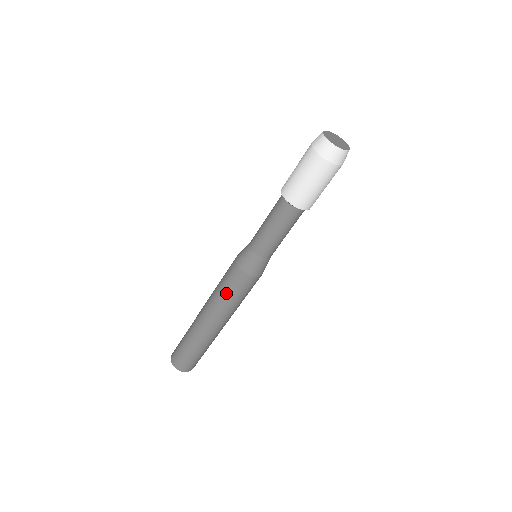
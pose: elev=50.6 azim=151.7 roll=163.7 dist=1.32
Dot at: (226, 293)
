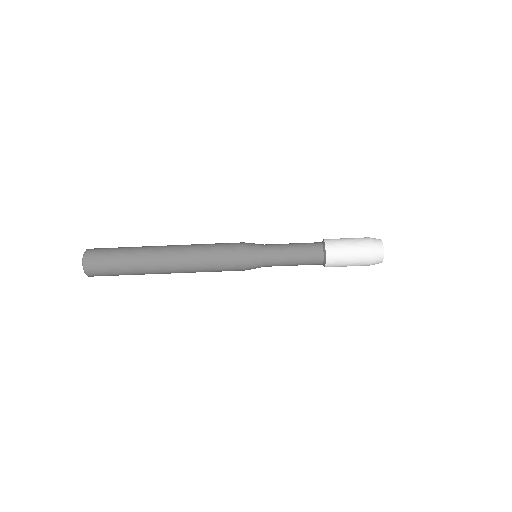
Dot at: (212, 264)
